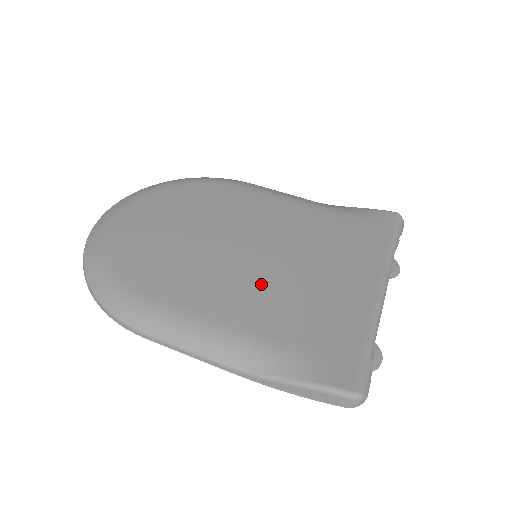
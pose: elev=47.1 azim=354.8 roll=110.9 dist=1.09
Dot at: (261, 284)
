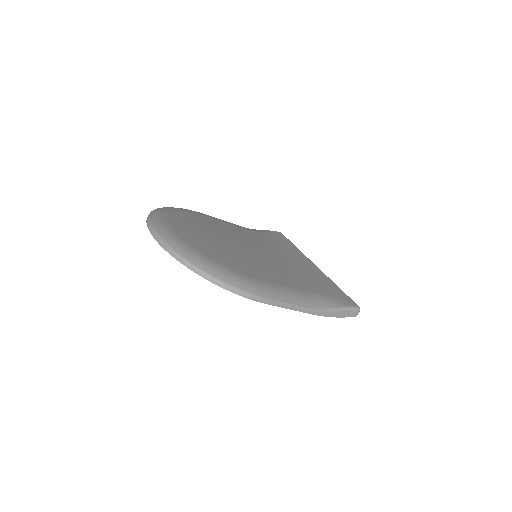
Dot at: (282, 268)
